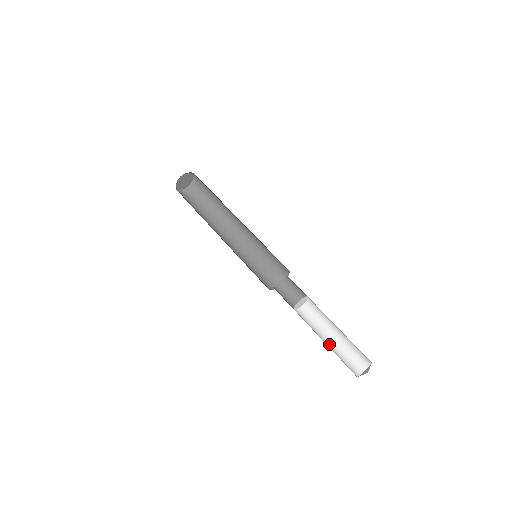
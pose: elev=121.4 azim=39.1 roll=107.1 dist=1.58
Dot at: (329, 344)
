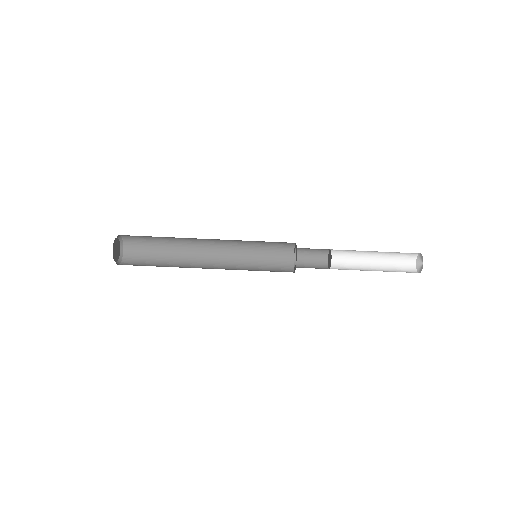
Dot at: (377, 270)
